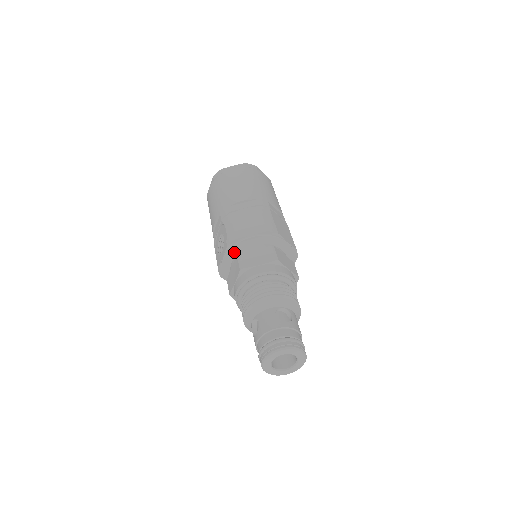
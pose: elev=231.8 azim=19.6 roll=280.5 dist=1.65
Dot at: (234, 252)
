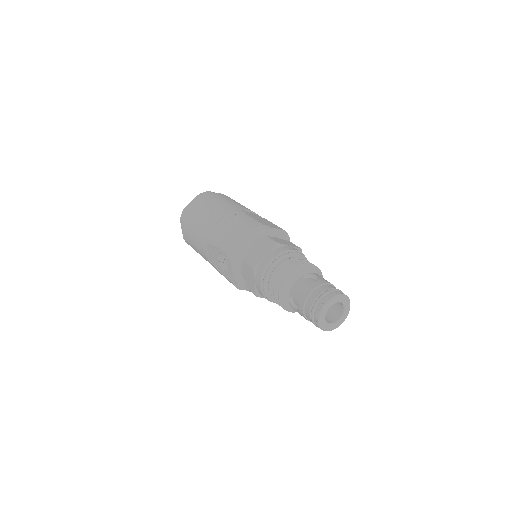
Dot at: (238, 261)
